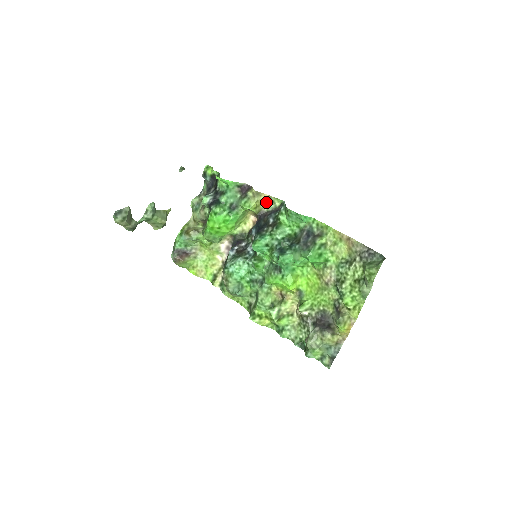
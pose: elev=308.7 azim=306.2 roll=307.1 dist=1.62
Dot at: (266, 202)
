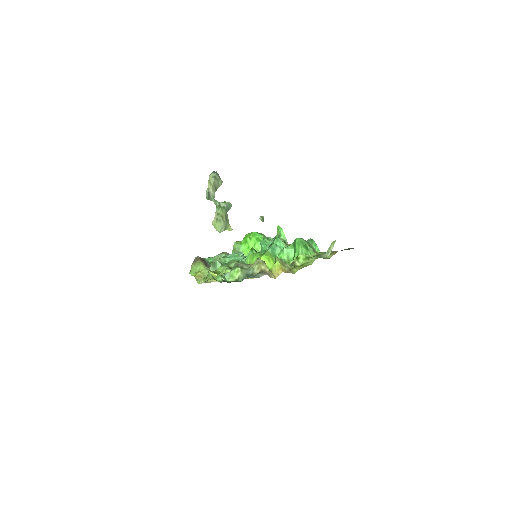
Dot at: occluded
